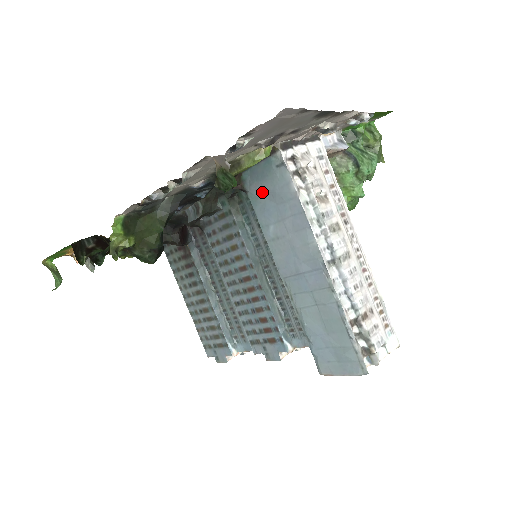
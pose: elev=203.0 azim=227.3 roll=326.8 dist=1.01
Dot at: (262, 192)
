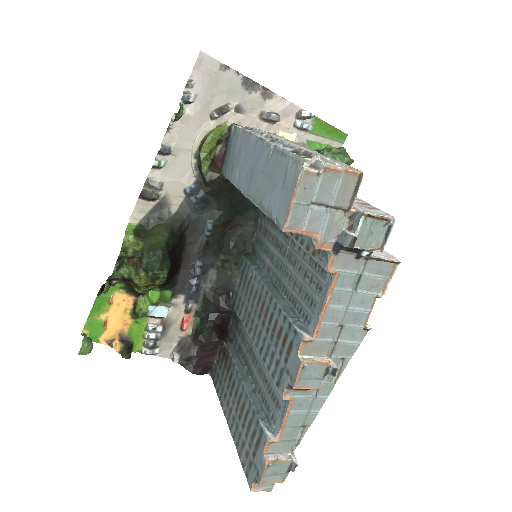
Dot at: (230, 162)
